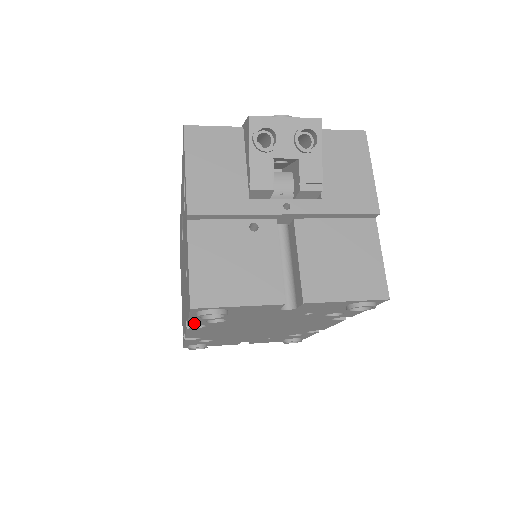
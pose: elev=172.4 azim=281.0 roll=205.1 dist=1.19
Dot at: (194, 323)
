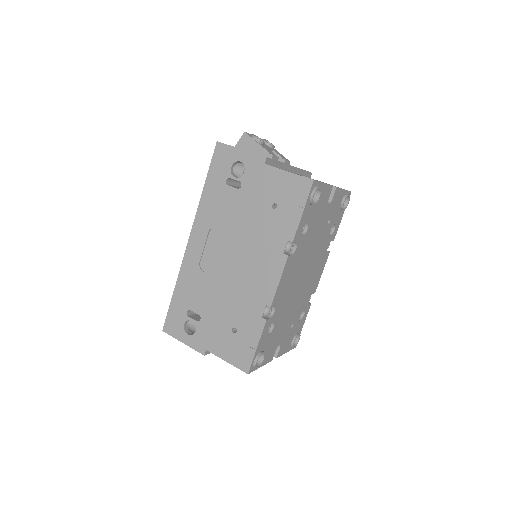
Dot at: (297, 234)
